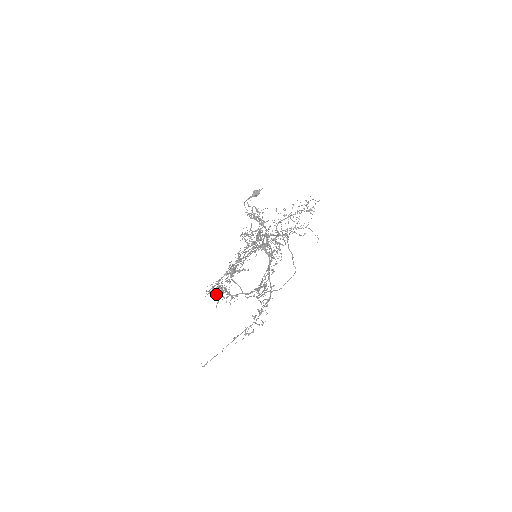
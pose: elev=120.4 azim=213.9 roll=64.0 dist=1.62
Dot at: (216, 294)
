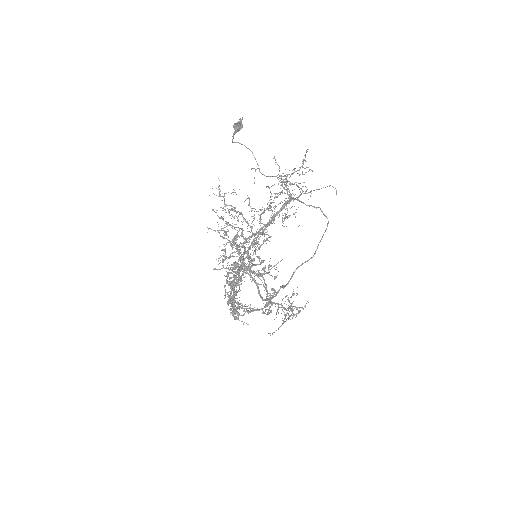
Dot at: occluded
